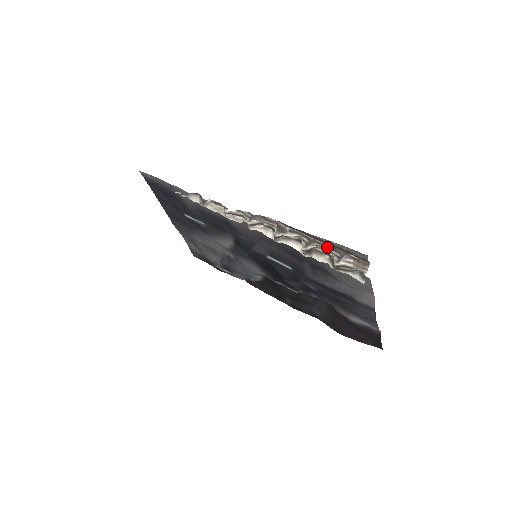
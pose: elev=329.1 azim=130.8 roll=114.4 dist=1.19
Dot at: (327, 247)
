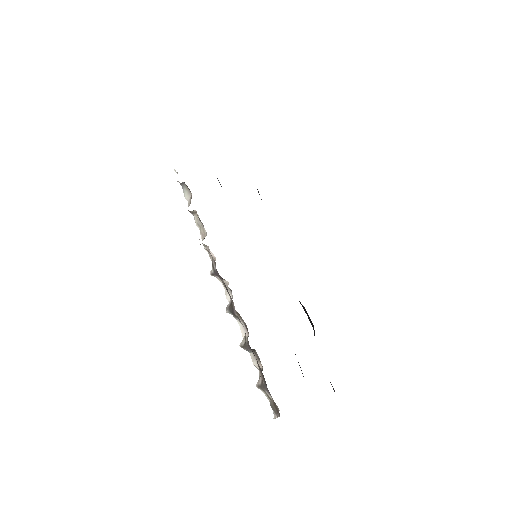
Dot at: (258, 365)
